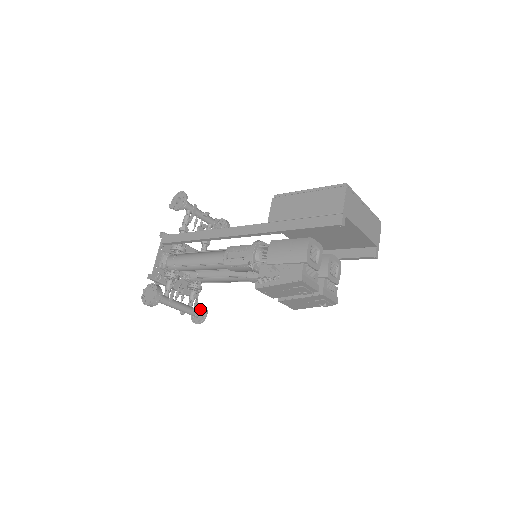
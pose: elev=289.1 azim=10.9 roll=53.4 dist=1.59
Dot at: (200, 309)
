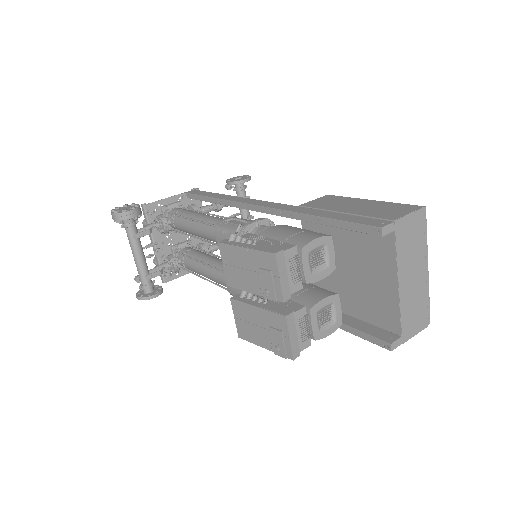
Dot at: (155, 288)
